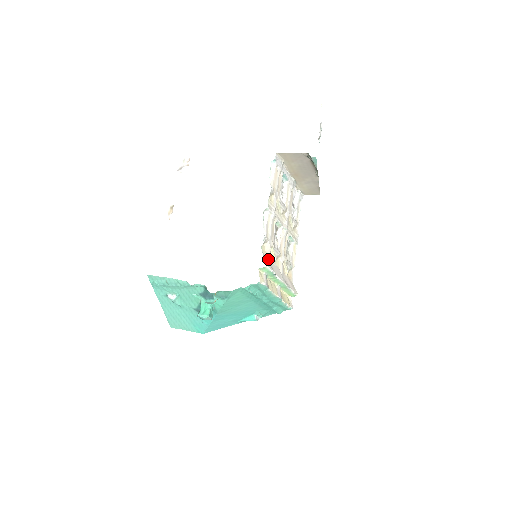
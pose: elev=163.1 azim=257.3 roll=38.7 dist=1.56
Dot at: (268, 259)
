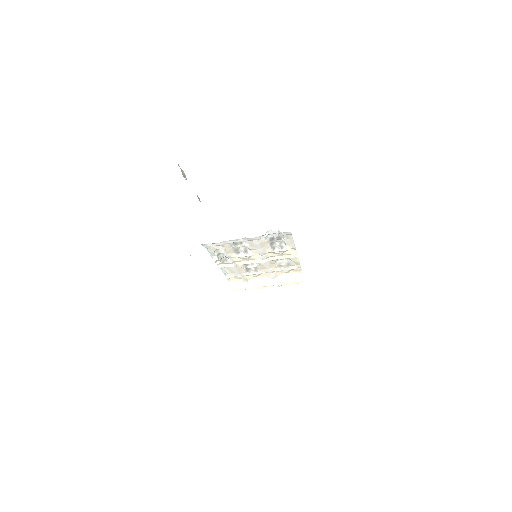
Dot at: (241, 282)
